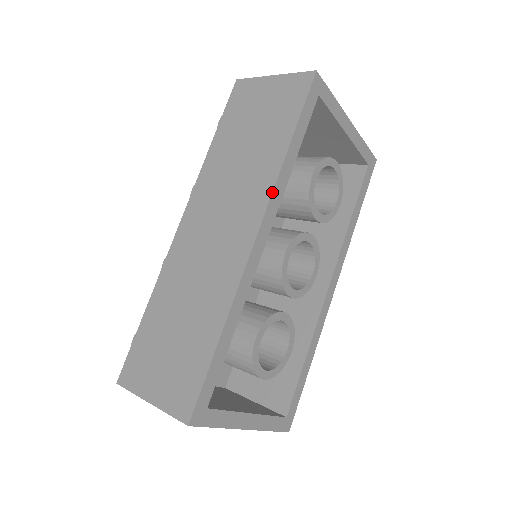
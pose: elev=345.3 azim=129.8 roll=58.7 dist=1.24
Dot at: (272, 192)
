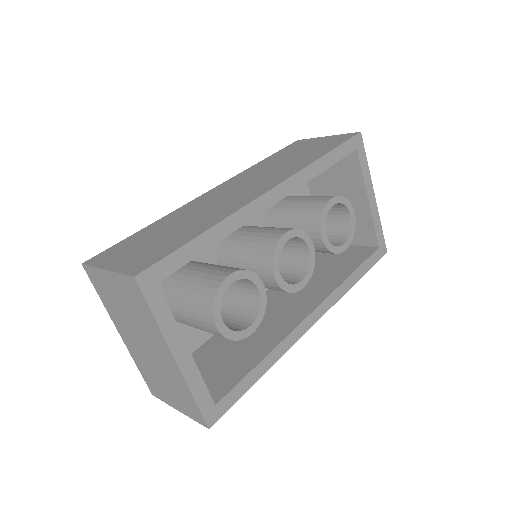
Dot at: (297, 172)
